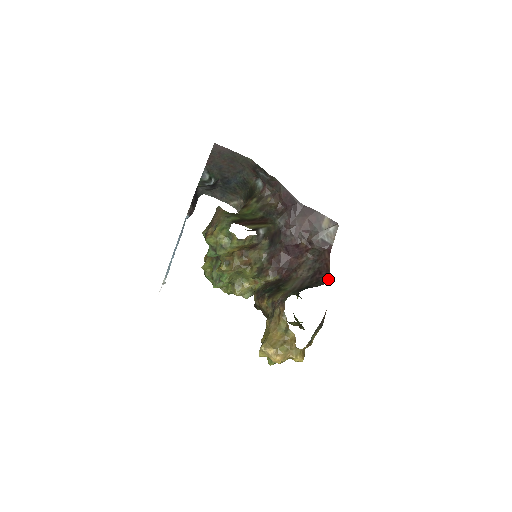
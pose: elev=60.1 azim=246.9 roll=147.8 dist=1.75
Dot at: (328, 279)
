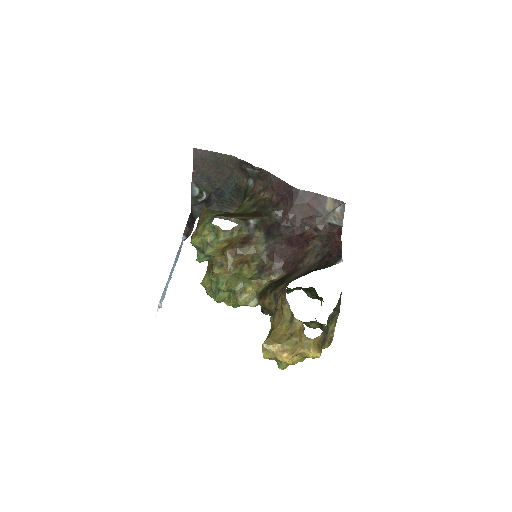
Dot at: (340, 259)
